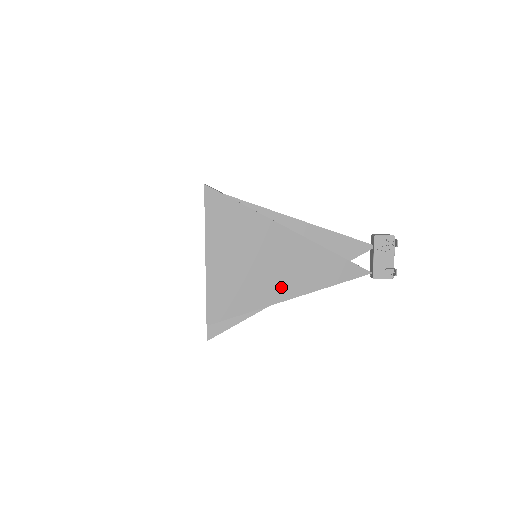
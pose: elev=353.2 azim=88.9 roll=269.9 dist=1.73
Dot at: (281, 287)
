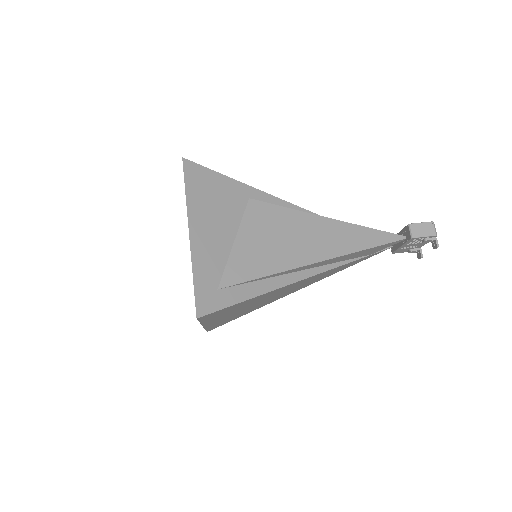
Dot at: (286, 294)
